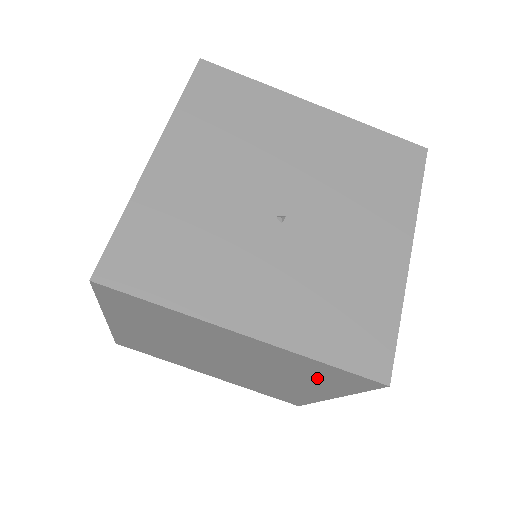
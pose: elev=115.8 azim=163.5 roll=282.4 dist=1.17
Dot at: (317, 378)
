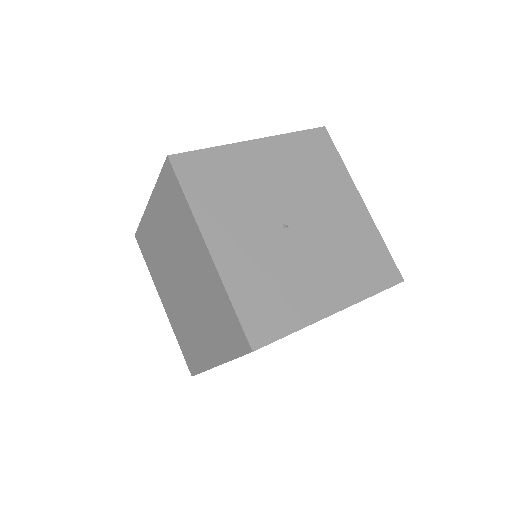
Dot at: (220, 327)
